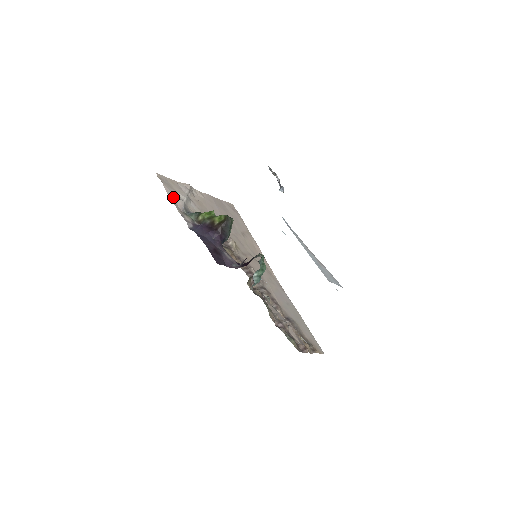
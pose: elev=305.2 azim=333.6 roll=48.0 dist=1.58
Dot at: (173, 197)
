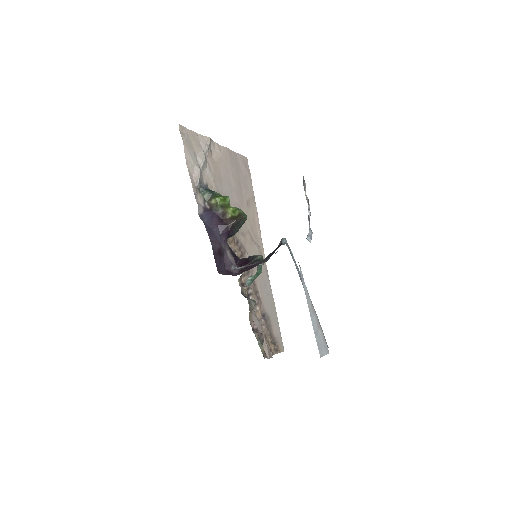
Dot at: (190, 164)
